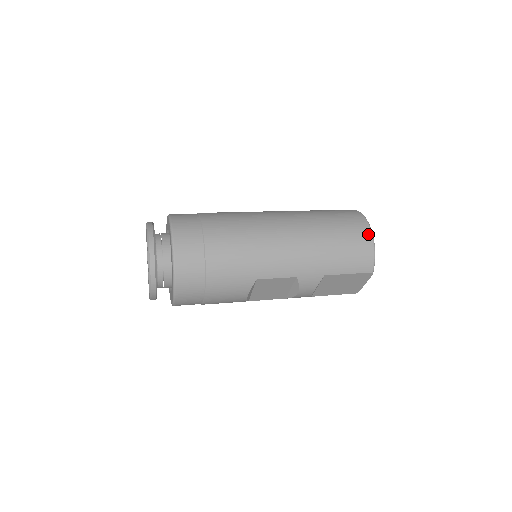
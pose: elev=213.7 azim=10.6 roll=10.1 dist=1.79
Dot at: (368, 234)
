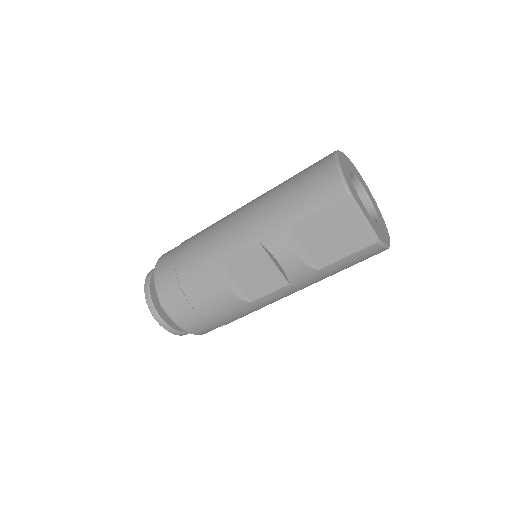
Dot at: (330, 159)
